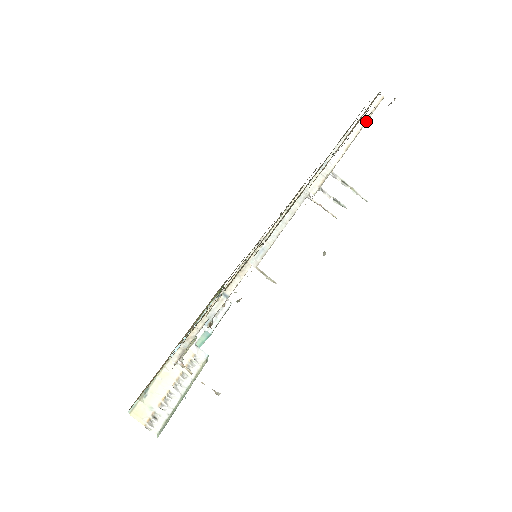
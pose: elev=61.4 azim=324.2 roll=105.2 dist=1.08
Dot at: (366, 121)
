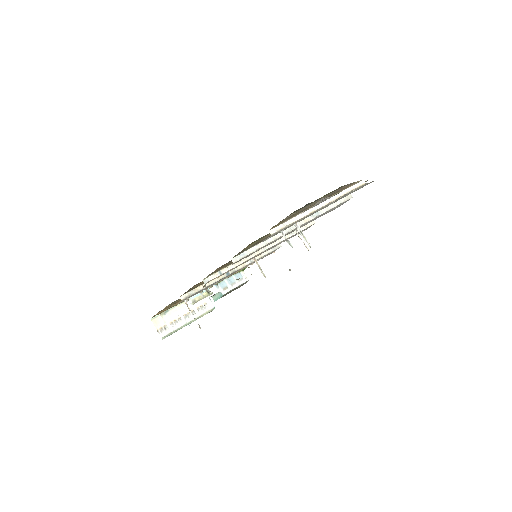
Dot at: (338, 198)
